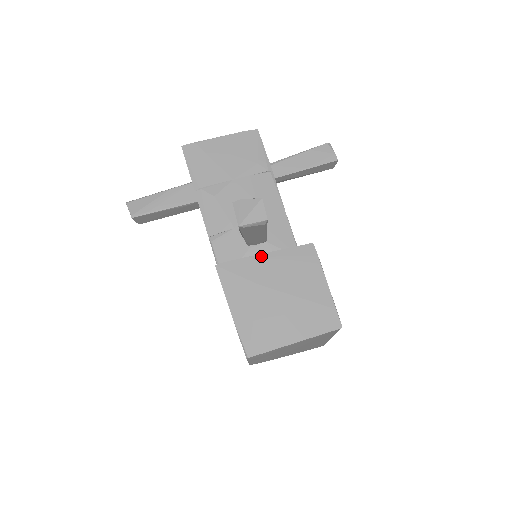
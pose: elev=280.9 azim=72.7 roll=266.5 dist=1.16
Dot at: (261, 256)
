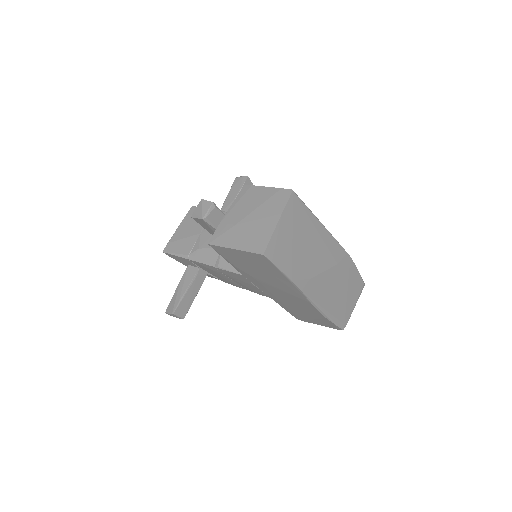
Dot at: (225, 216)
